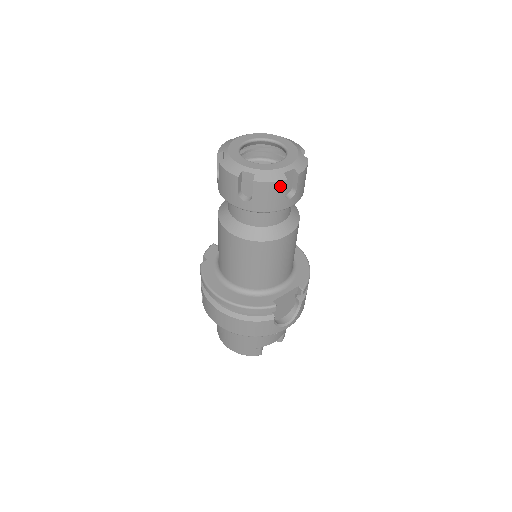
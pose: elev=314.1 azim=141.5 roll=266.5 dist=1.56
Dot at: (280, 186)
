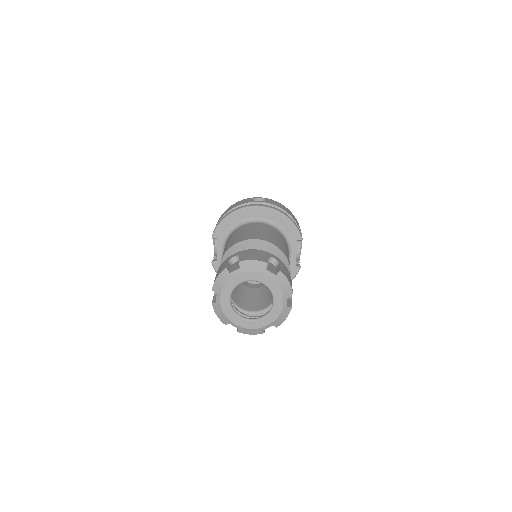
Dot at: occluded
